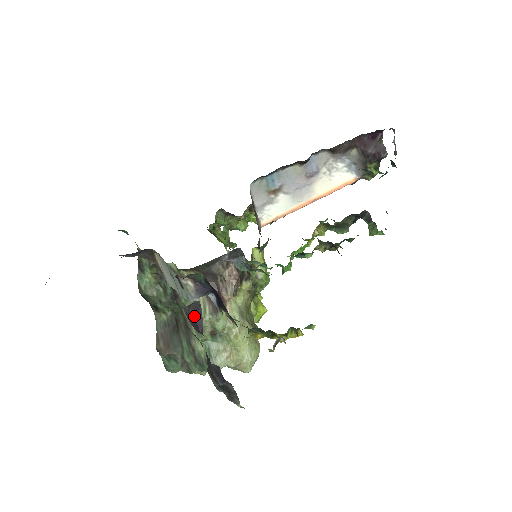
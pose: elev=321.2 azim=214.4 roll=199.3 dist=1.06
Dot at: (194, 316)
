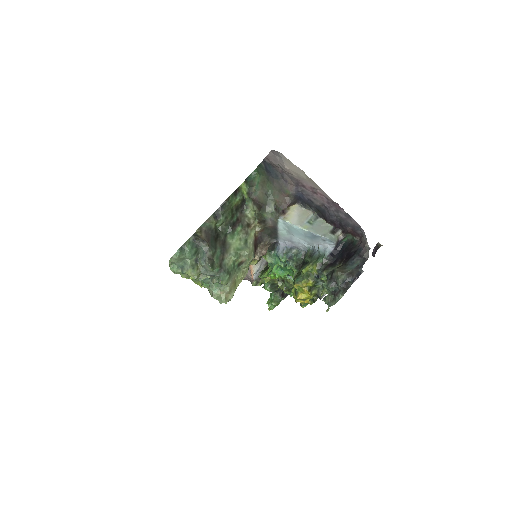
Dot at: (376, 249)
